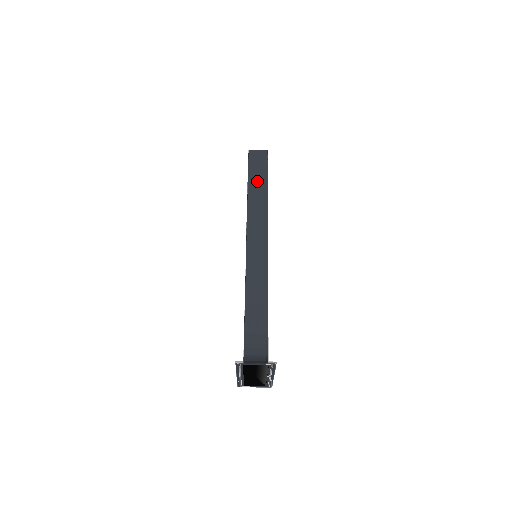
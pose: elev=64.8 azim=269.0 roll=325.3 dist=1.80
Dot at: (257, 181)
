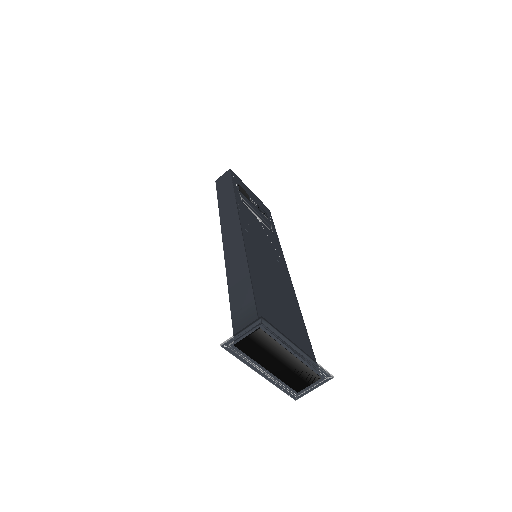
Dot at: (225, 194)
